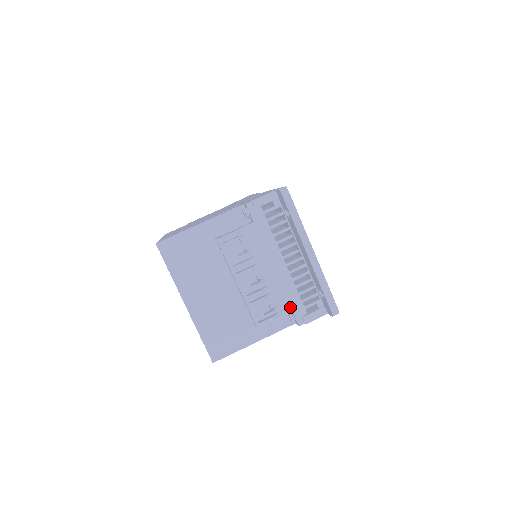
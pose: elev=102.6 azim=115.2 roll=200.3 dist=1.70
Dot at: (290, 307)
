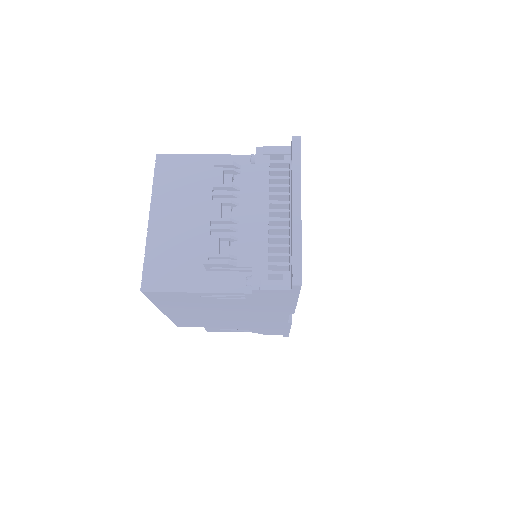
Dot at: (252, 263)
